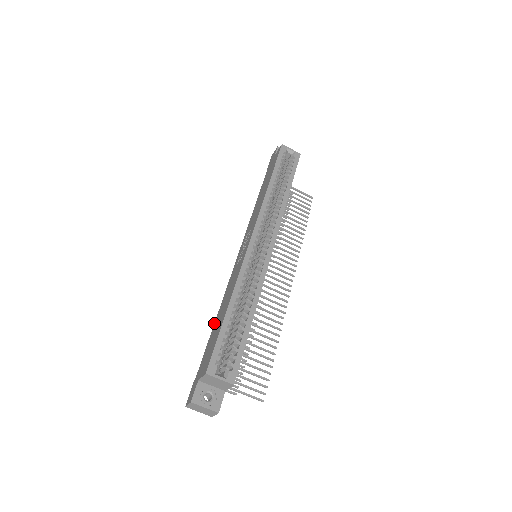
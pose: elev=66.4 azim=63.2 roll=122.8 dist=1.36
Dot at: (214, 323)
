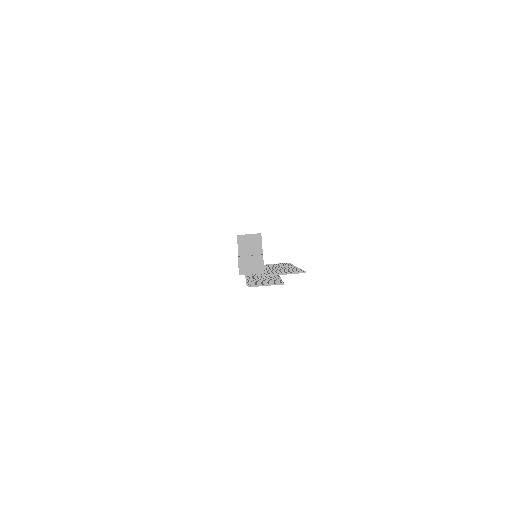
Dot at: occluded
